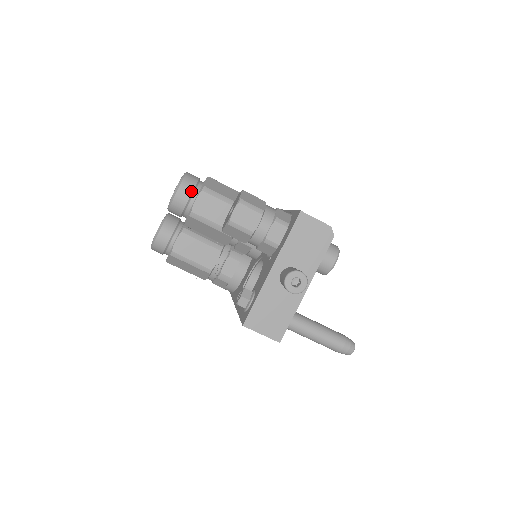
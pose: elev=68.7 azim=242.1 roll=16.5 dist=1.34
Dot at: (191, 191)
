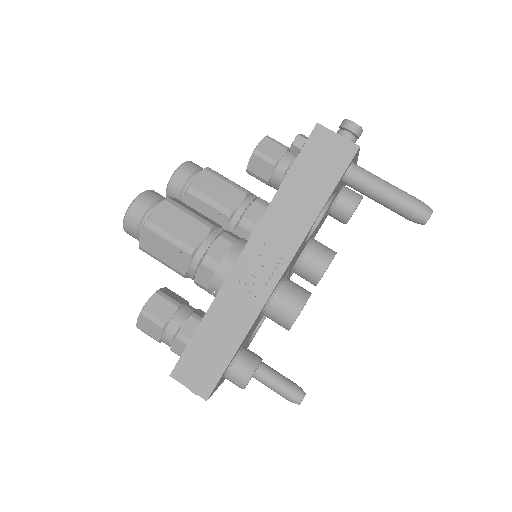
Dot at: occluded
